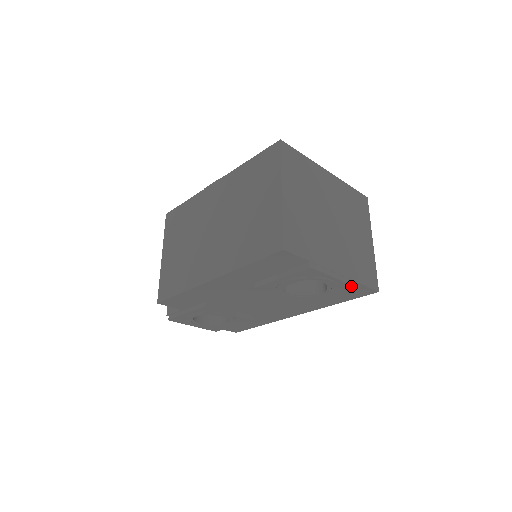
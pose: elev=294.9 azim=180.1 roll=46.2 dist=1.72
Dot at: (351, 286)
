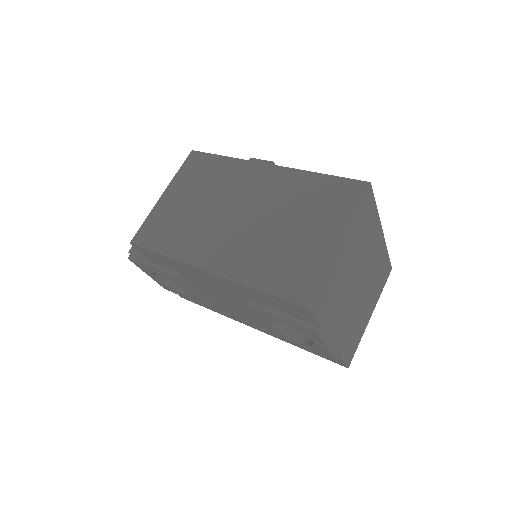
Dot at: (333, 357)
